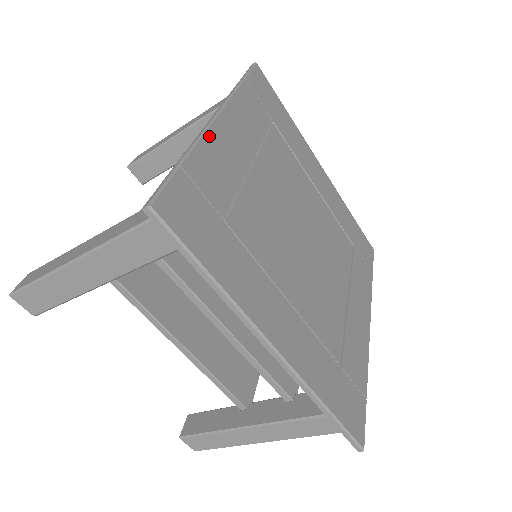
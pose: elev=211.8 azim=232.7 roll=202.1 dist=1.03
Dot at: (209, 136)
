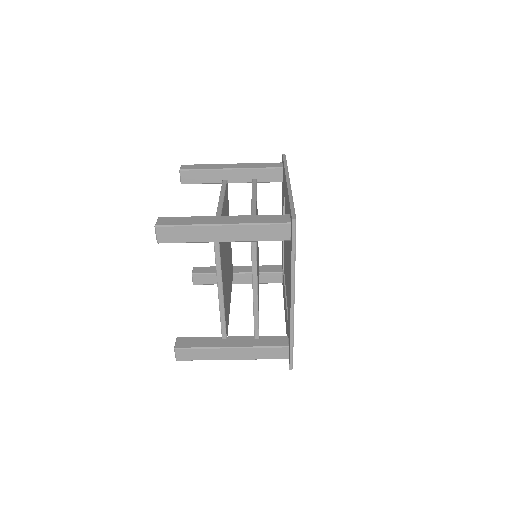
Dot at: occluded
